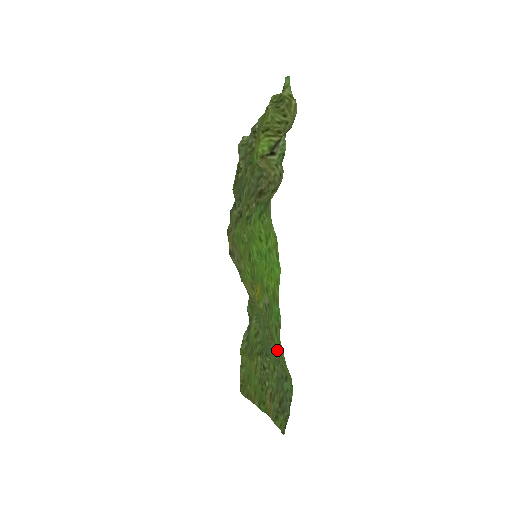
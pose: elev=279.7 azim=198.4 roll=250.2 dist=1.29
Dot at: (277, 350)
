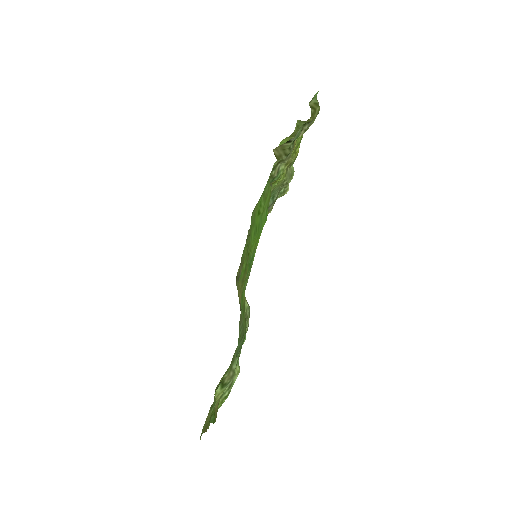
Dot at: occluded
